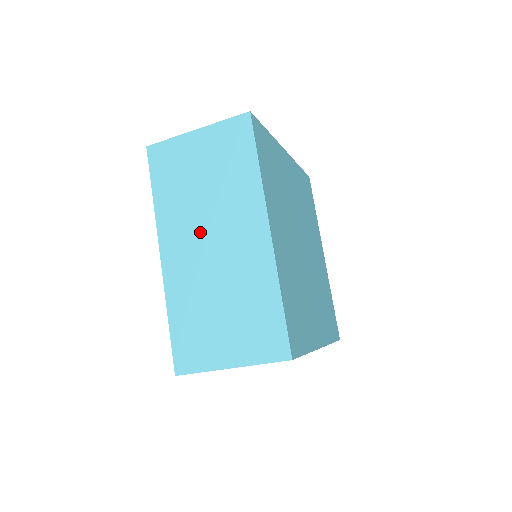
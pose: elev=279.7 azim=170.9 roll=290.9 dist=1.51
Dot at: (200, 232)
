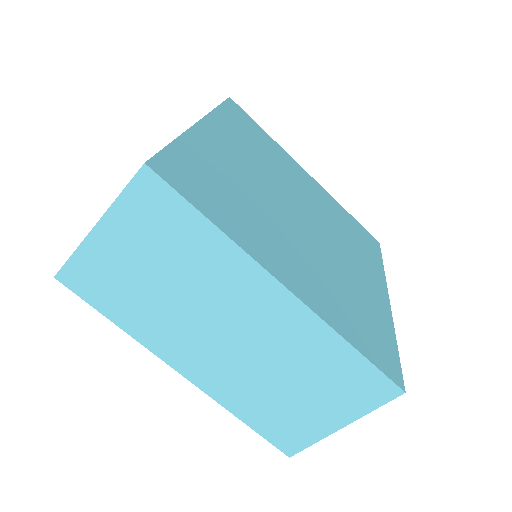
Dot at: (204, 331)
